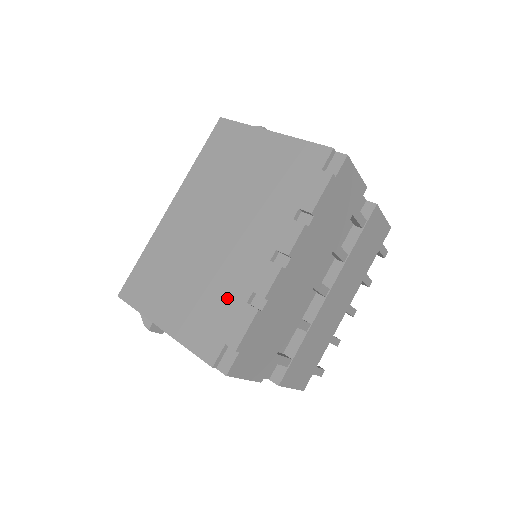
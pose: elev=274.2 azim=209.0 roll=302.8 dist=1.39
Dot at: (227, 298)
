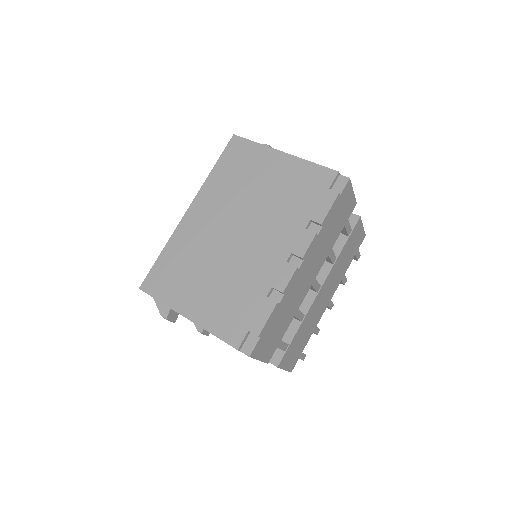
Dot at: (248, 292)
